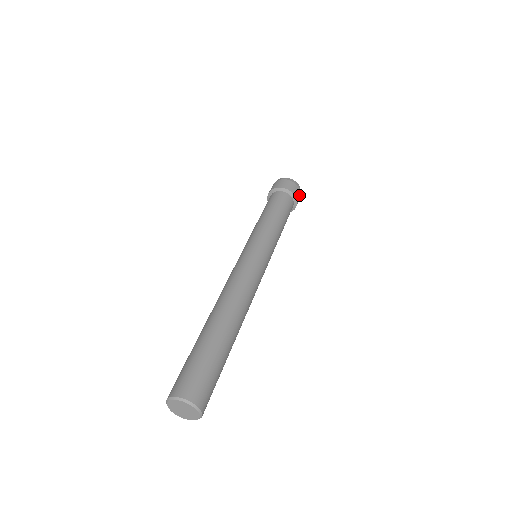
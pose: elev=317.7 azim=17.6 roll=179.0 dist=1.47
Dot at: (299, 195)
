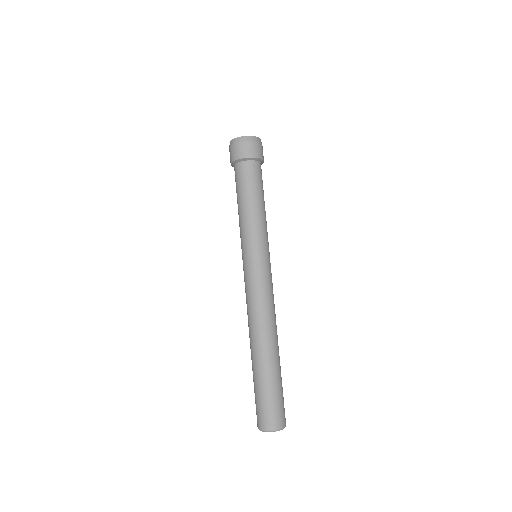
Dot at: (262, 150)
